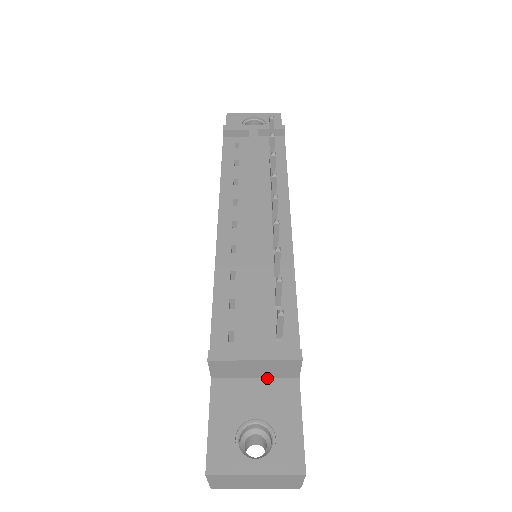
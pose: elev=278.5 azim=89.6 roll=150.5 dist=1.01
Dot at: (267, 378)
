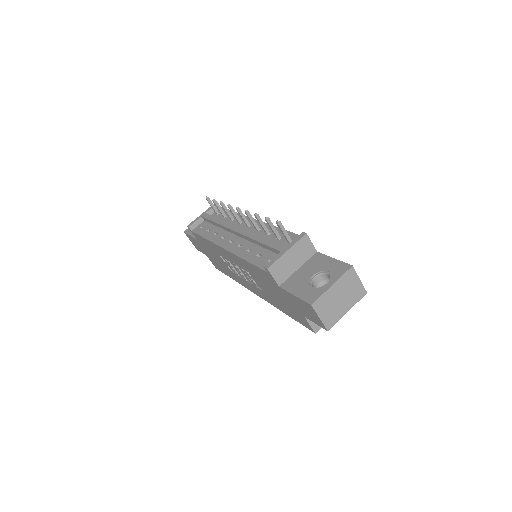
Dot at: (303, 264)
